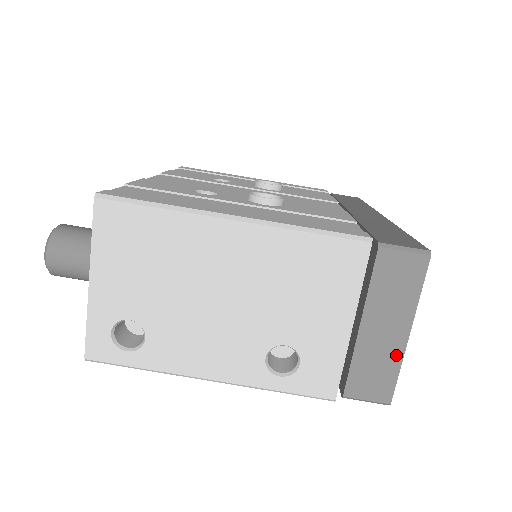
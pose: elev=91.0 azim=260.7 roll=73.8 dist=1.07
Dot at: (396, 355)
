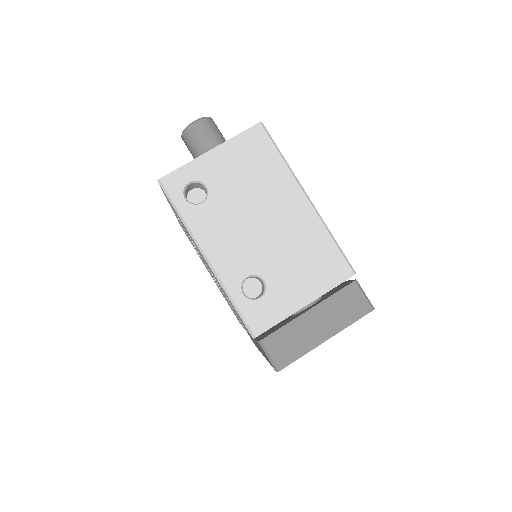
Dot at: (309, 345)
